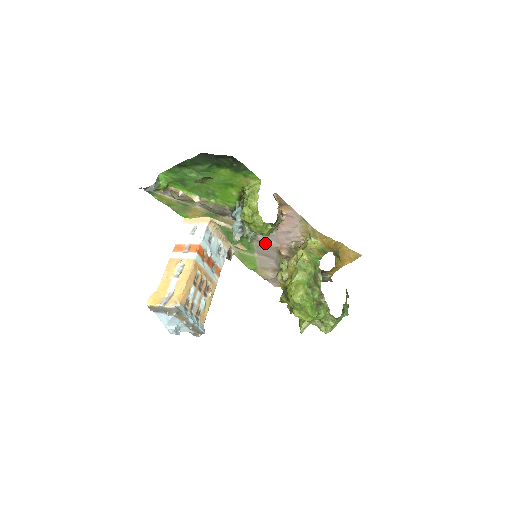
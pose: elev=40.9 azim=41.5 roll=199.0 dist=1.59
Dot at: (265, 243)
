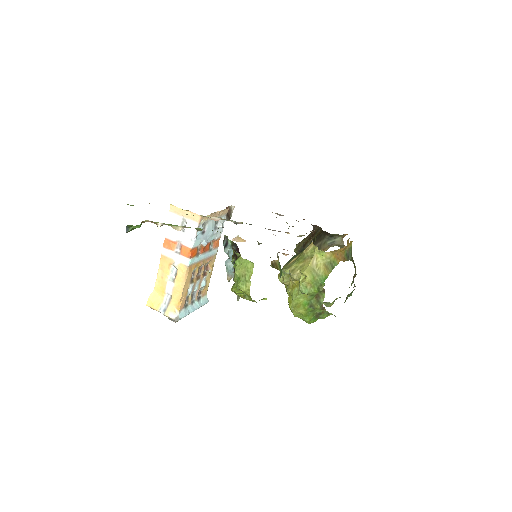
Dot at: (268, 229)
